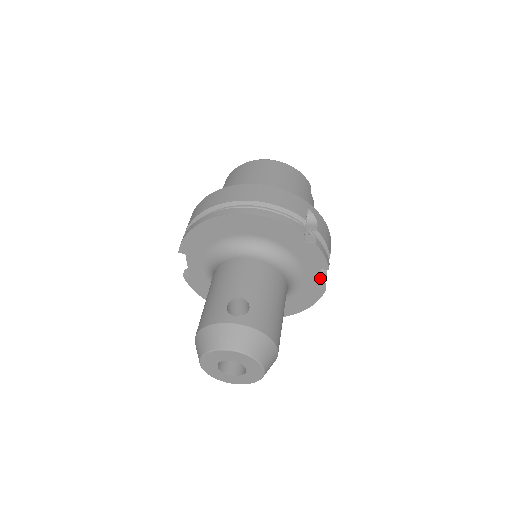
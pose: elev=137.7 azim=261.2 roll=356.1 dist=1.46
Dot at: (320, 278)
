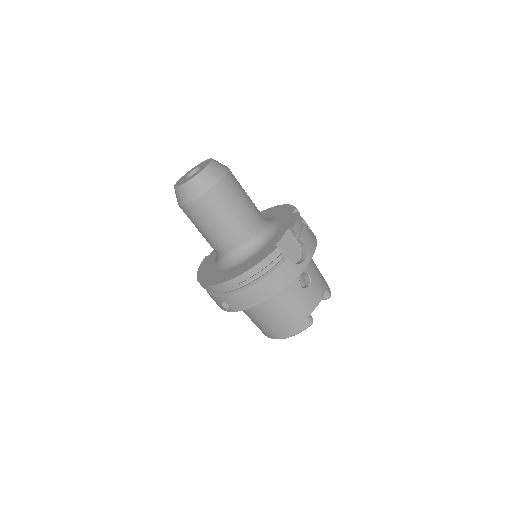
Dot at: (282, 257)
